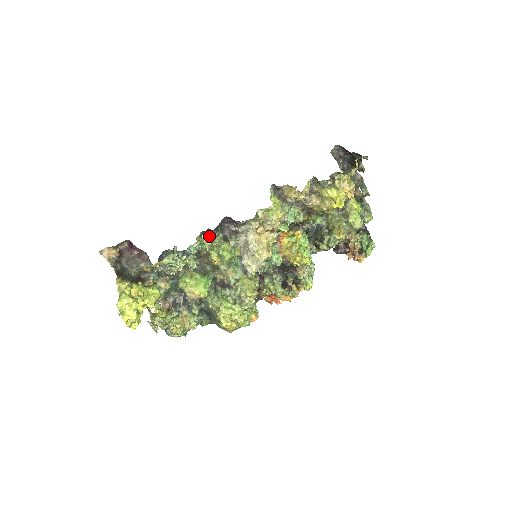
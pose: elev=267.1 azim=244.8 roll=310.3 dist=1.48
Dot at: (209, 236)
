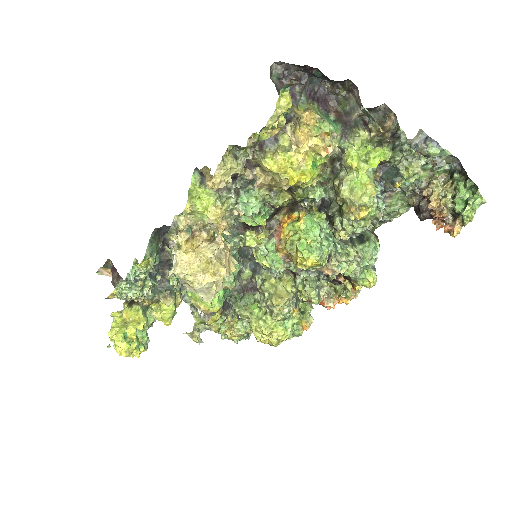
Dot at: occluded
